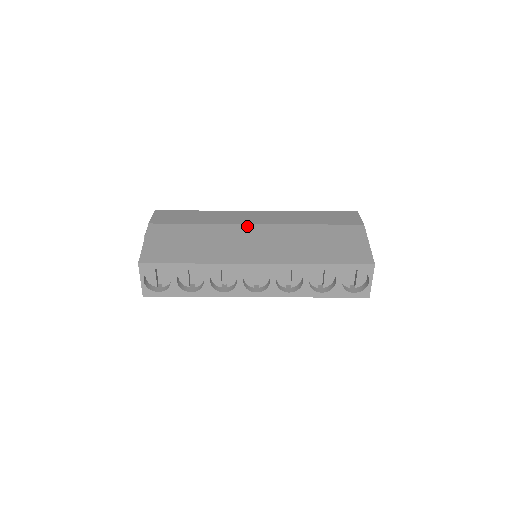
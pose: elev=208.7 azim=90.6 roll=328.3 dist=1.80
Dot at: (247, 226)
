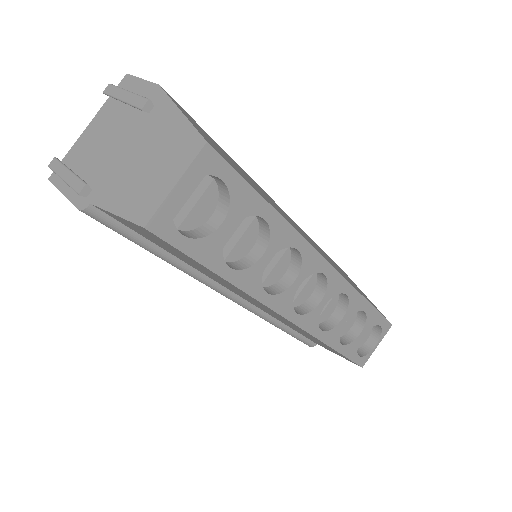
Dot at: occluded
